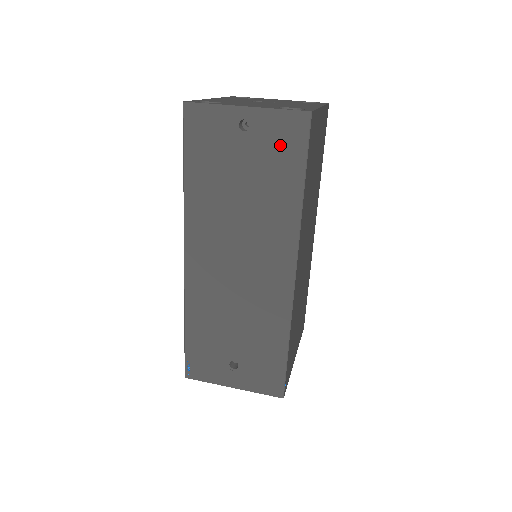
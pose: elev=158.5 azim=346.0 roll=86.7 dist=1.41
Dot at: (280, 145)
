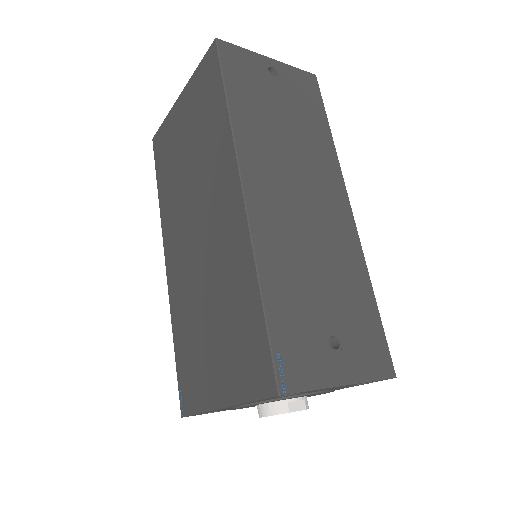
Dot at: (303, 93)
